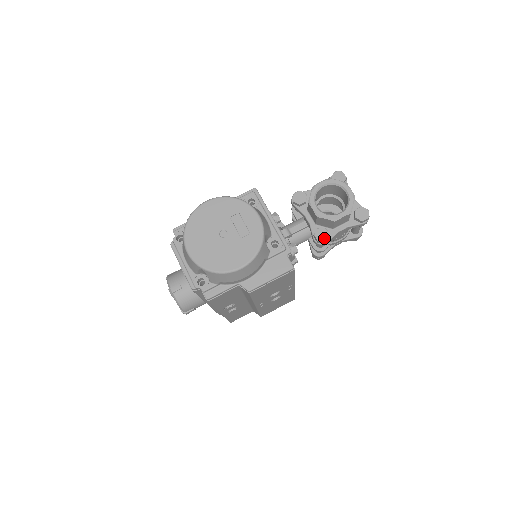
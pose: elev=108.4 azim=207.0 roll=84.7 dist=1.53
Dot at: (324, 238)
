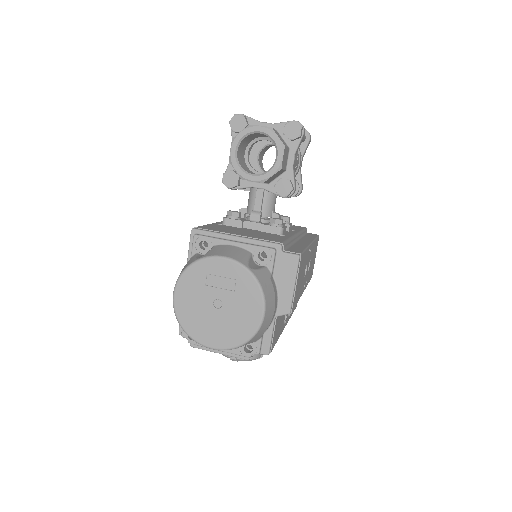
Dot at: (289, 188)
